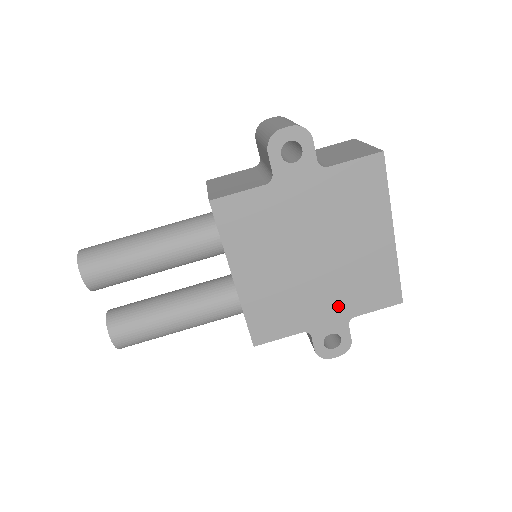
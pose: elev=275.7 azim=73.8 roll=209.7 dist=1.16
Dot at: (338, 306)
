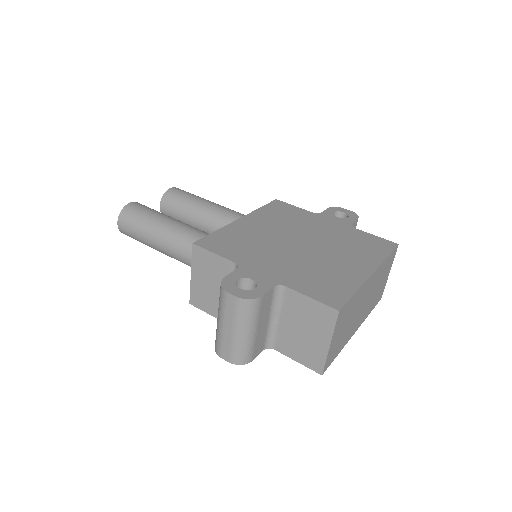
Dot at: (282, 272)
